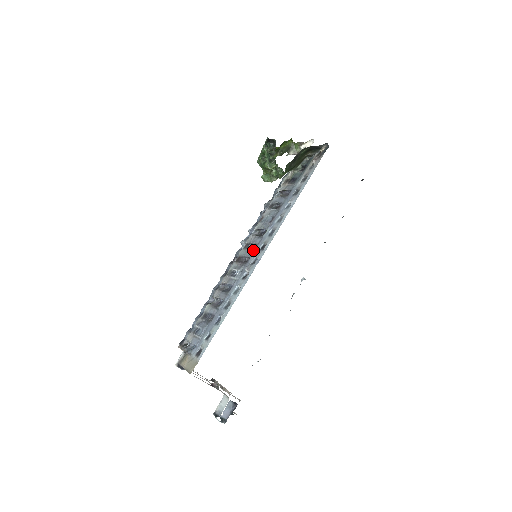
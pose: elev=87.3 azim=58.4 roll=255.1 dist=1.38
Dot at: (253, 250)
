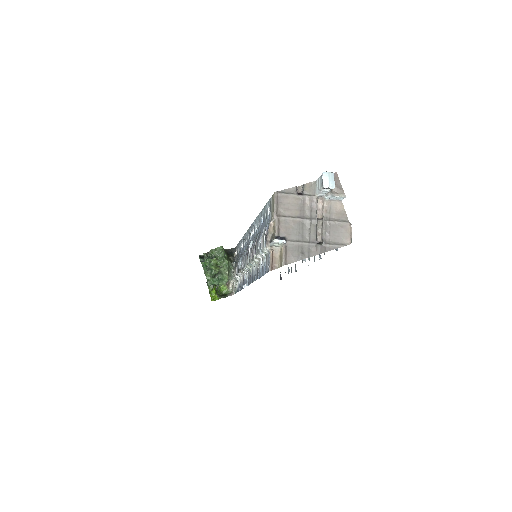
Dot at: occluded
